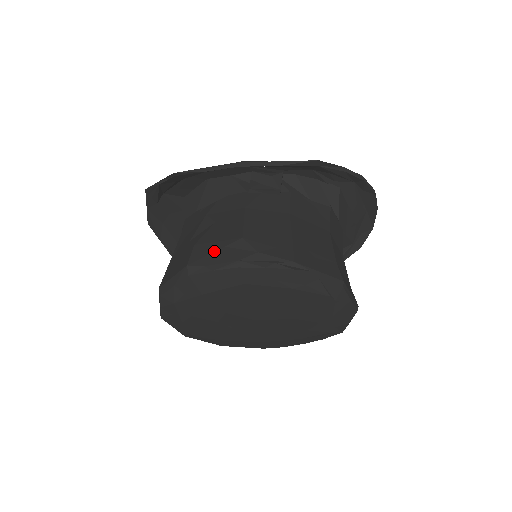
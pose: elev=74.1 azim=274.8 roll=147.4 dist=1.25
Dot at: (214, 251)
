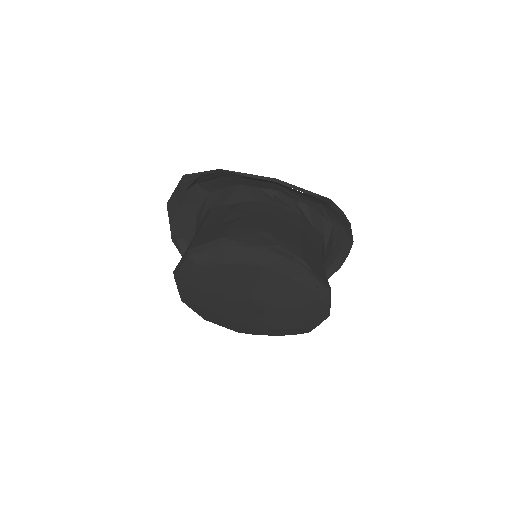
Dot at: (246, 234)
